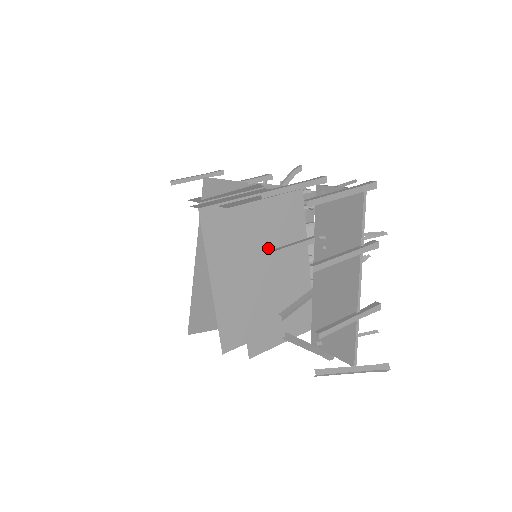
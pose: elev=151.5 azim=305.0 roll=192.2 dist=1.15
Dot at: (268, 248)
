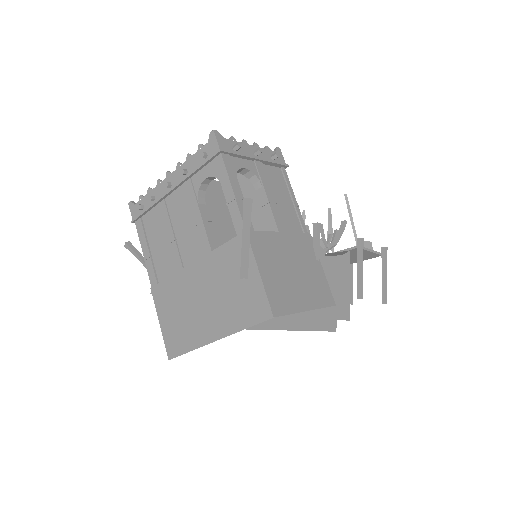
Dot at: occluded
